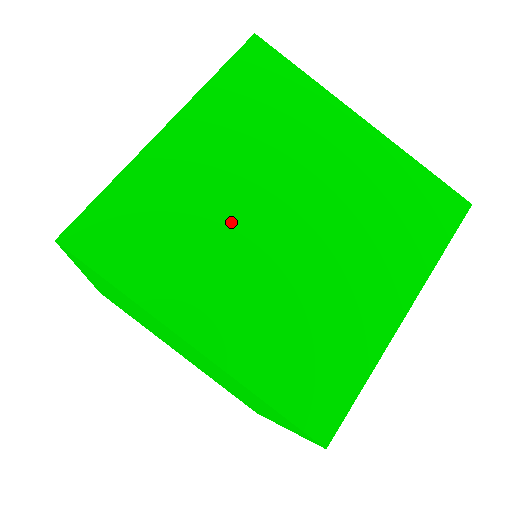
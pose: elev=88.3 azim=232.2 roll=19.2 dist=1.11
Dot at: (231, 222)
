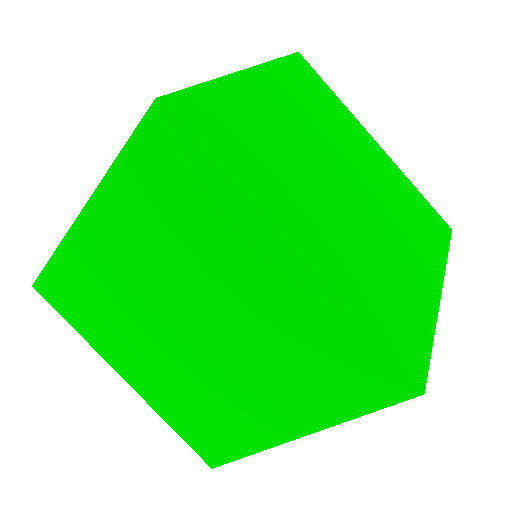
Dot at: (308, 163)
